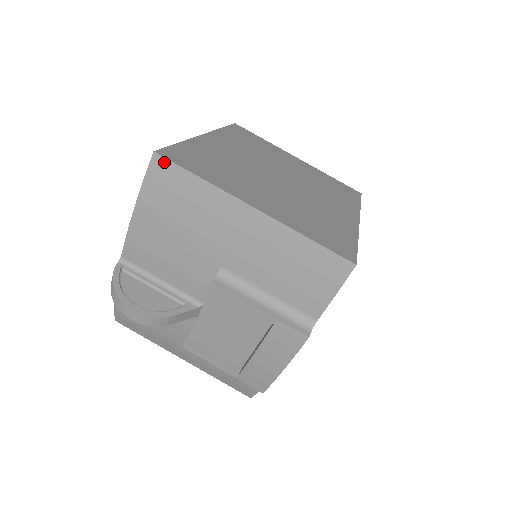
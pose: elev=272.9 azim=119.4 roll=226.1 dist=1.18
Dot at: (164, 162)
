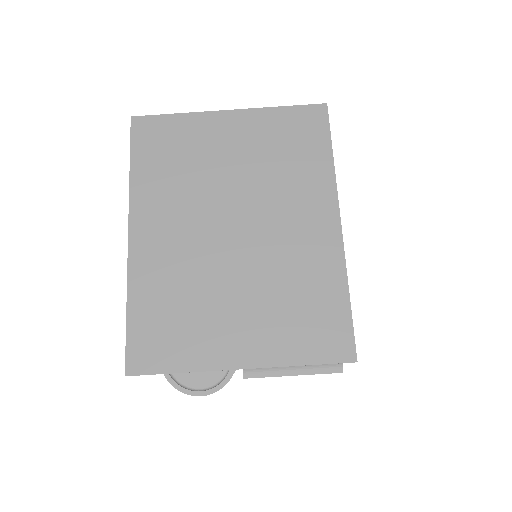
Dot at: occluded
